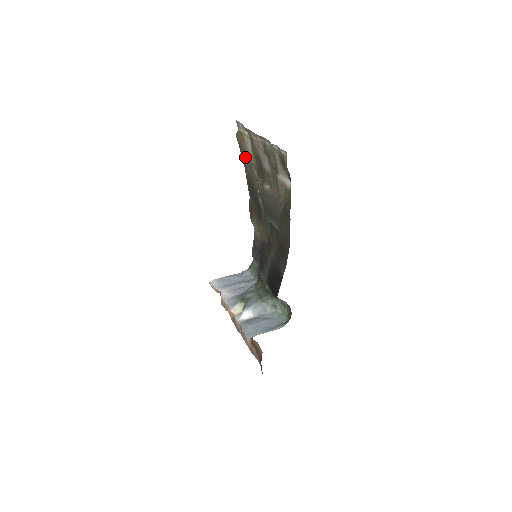
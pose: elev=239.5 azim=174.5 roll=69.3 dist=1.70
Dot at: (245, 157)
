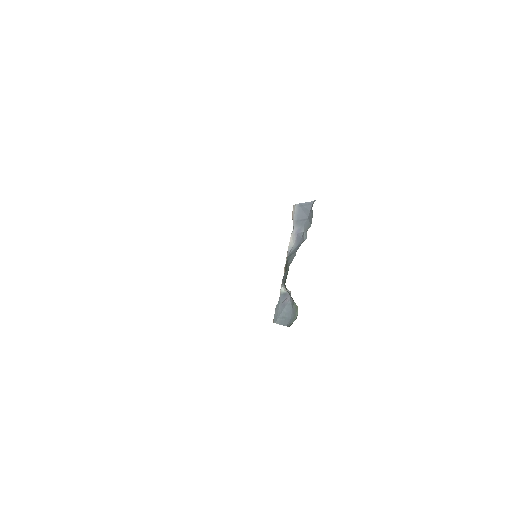
Dot at: occluded
